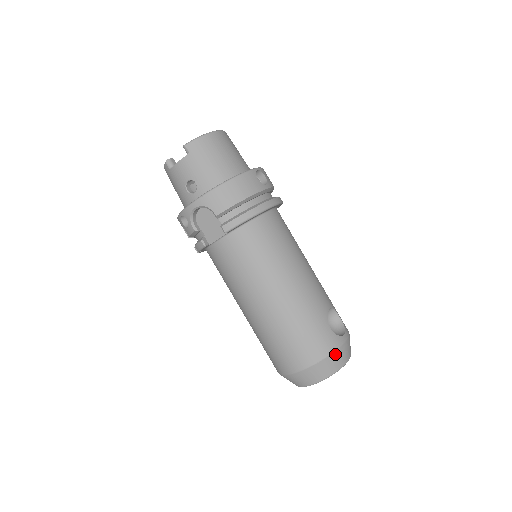
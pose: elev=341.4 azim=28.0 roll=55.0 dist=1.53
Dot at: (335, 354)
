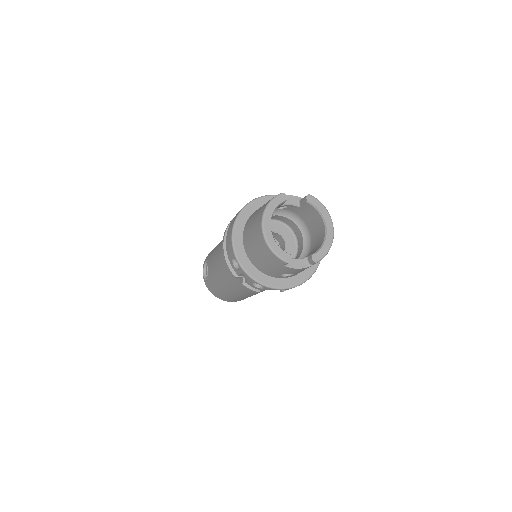
Dot at: occluded
